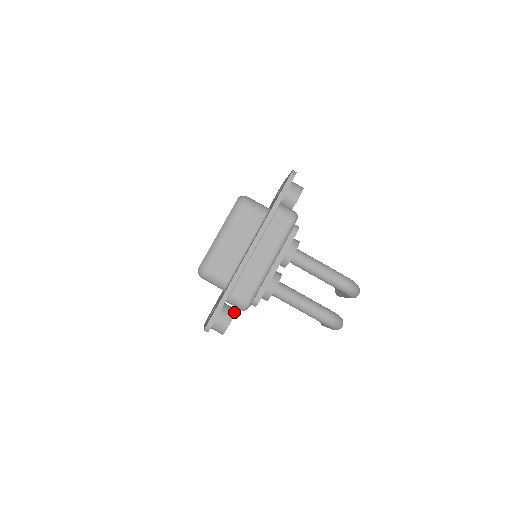
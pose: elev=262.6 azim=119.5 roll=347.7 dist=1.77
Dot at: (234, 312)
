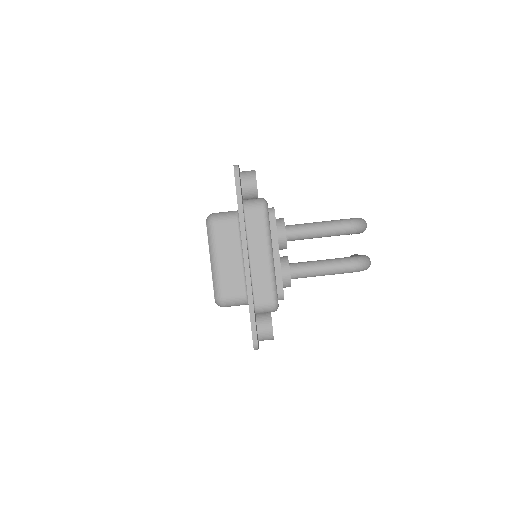
Dot at: (270, 316)
